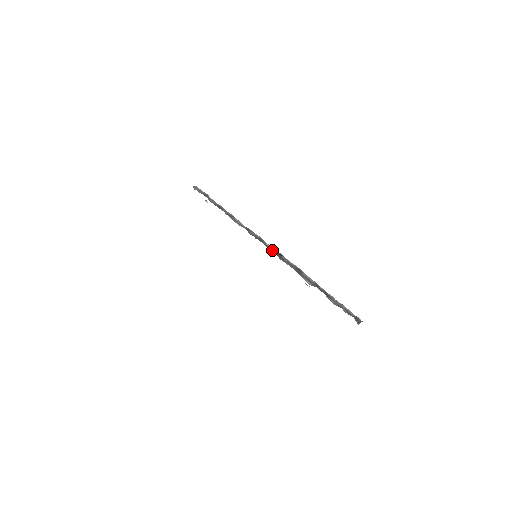
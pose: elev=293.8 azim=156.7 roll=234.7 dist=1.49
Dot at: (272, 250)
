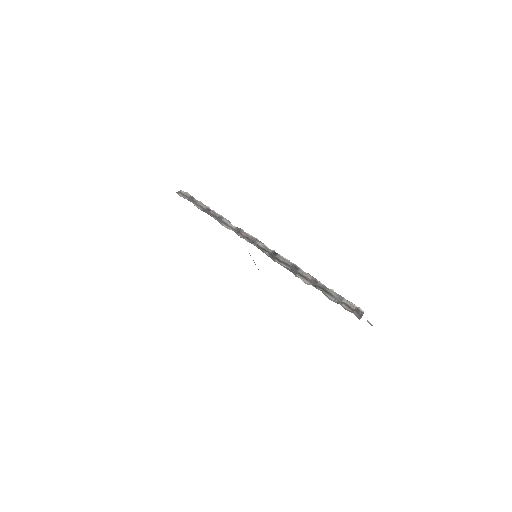
Dot at: (265, 251)
